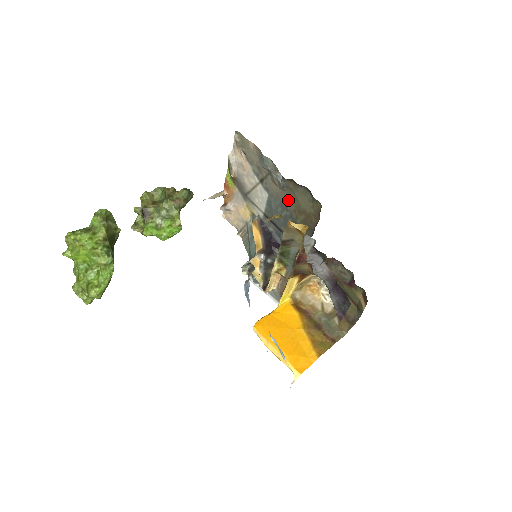
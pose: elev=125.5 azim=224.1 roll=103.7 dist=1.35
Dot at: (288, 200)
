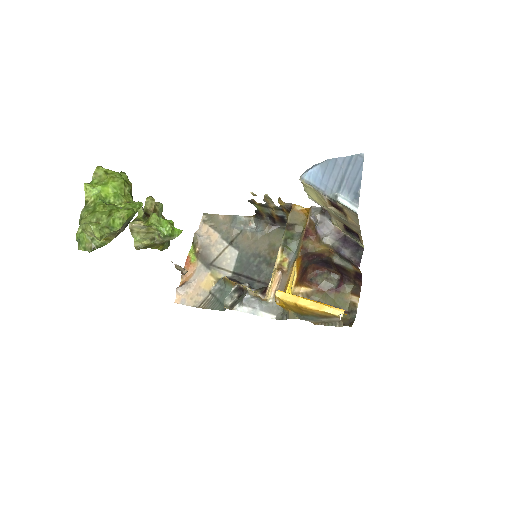
Dot at: (261, 246)
